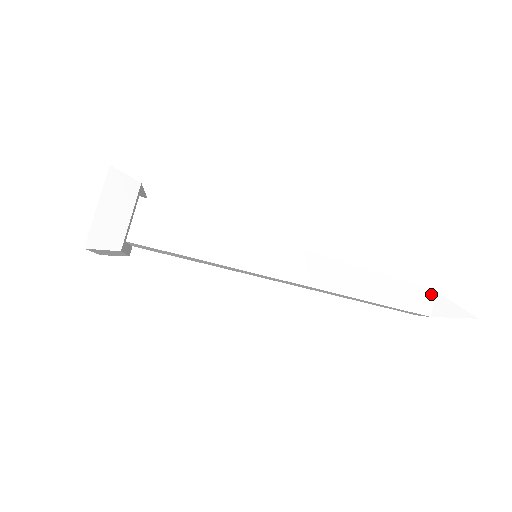
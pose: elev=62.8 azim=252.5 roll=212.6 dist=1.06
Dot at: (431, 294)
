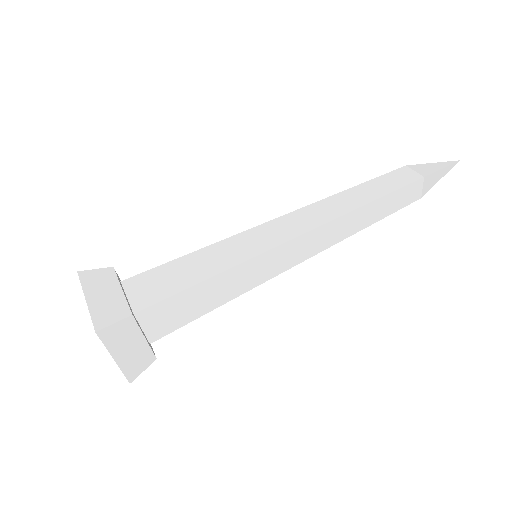
Dot at: (405, 169)
